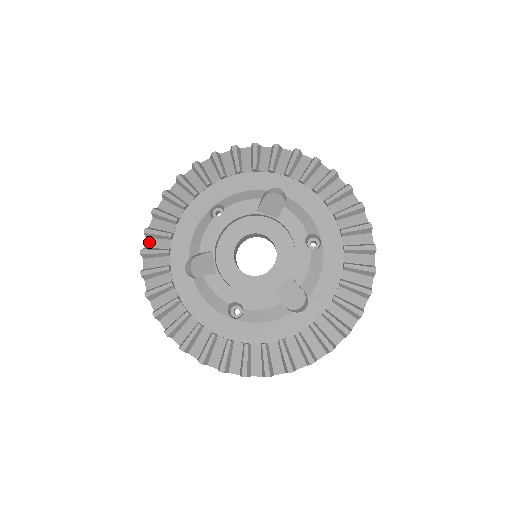
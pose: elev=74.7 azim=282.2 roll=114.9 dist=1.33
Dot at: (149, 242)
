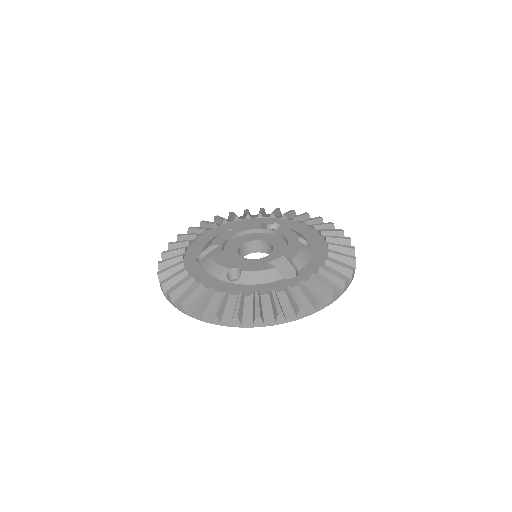
Dot at: occluded
